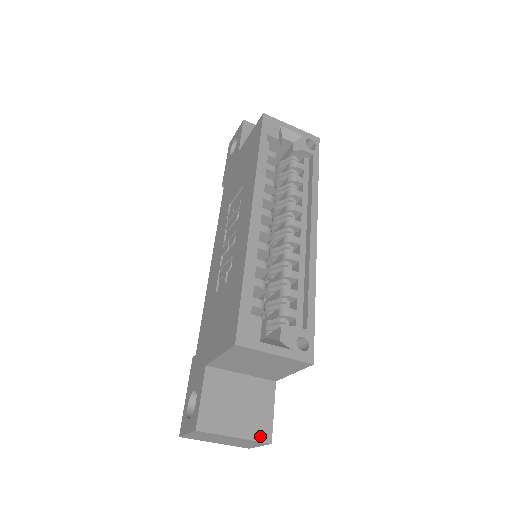
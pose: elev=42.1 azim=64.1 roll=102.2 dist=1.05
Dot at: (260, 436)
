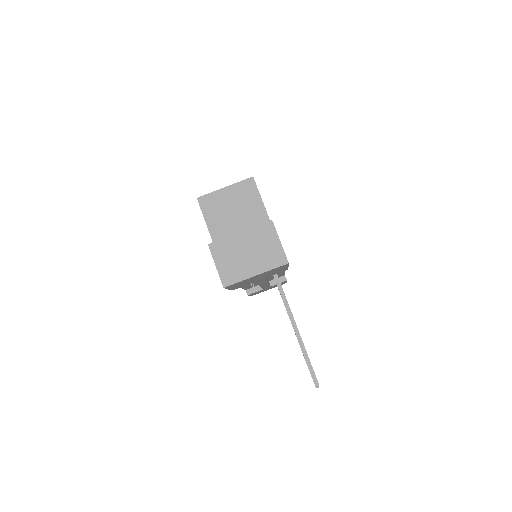
Dot at: (261, 225)
